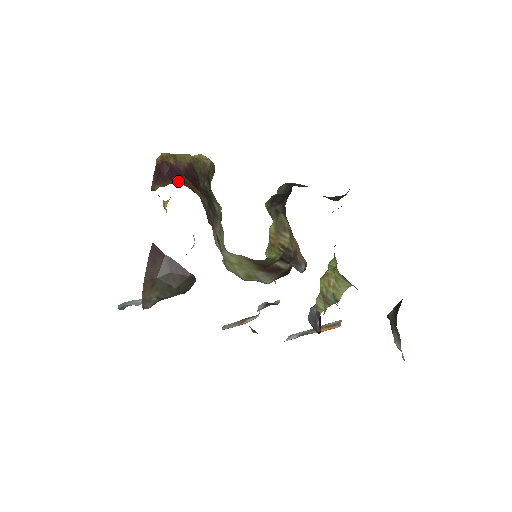
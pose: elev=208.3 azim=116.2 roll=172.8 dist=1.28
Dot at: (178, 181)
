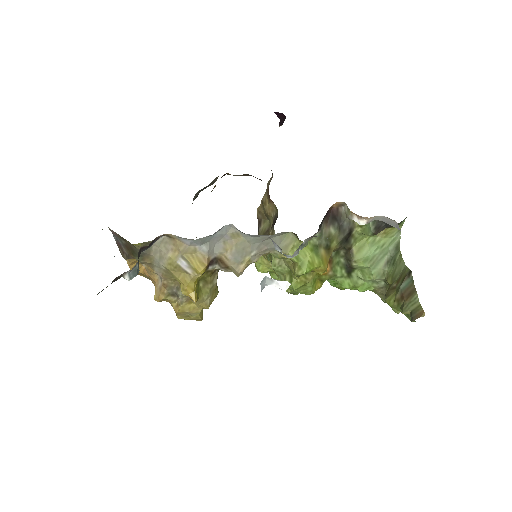
Dot at: occluded
